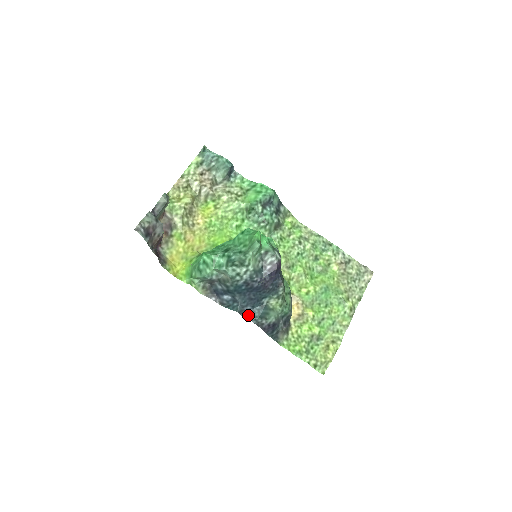
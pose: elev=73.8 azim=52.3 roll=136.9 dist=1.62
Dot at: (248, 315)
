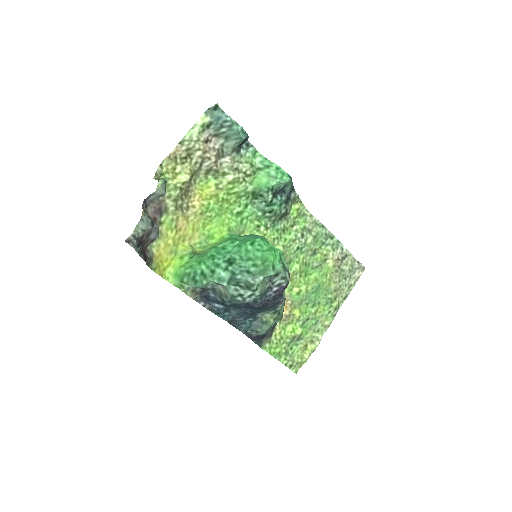
Dot at: (238, 325)
